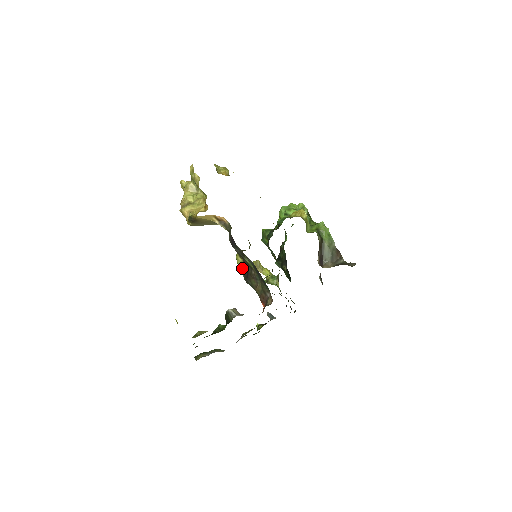
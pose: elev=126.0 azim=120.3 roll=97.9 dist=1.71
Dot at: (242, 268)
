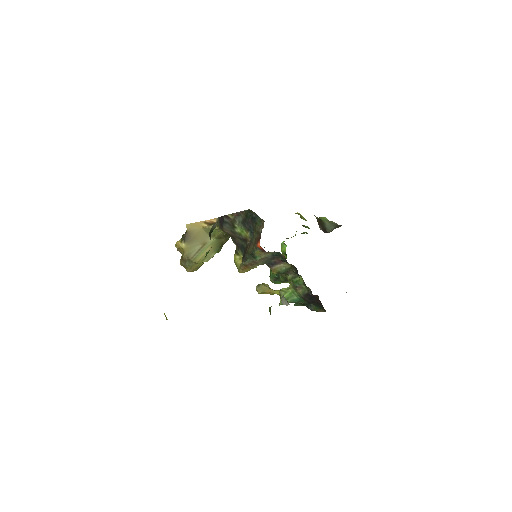
Dot at: (241, 263)
